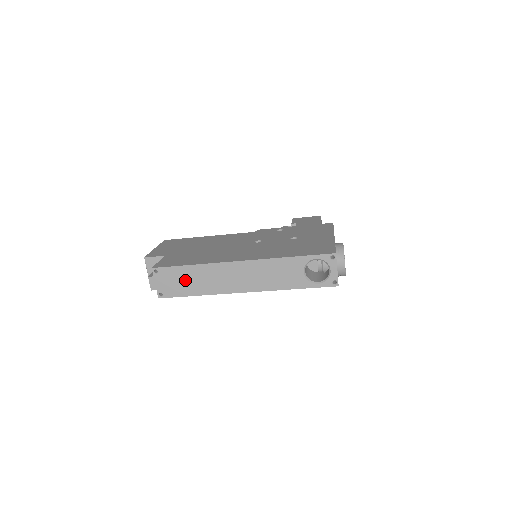
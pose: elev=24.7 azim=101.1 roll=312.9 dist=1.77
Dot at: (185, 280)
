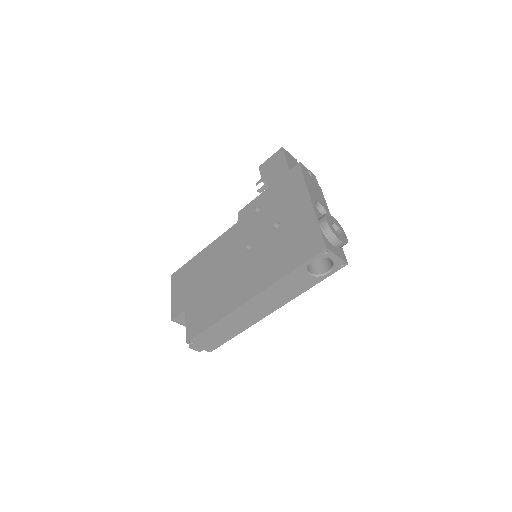
Dot at: (218, 334)
